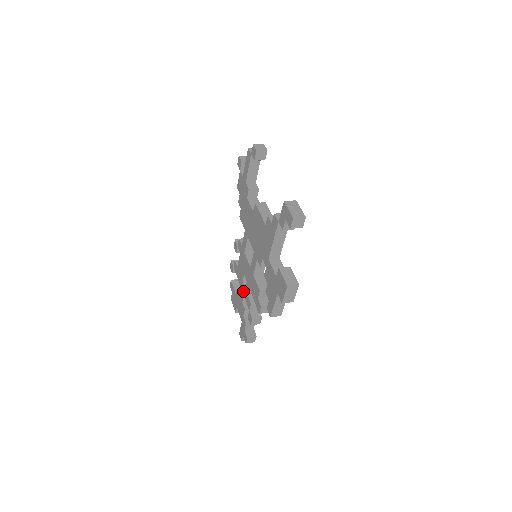
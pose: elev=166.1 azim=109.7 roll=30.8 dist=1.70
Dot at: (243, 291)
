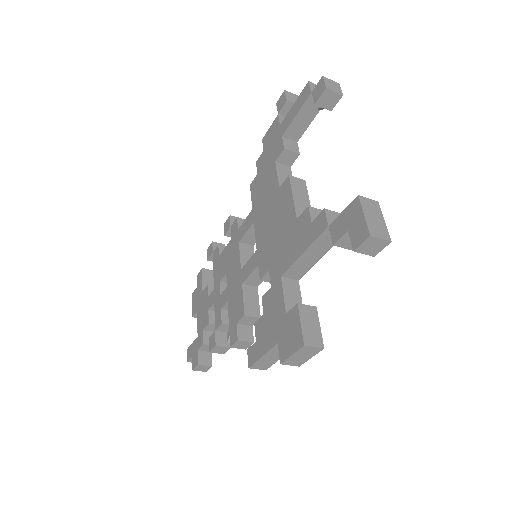
Dot at: (215, 296)
